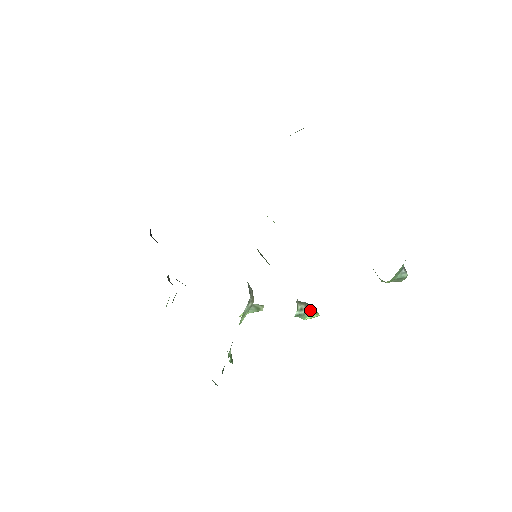
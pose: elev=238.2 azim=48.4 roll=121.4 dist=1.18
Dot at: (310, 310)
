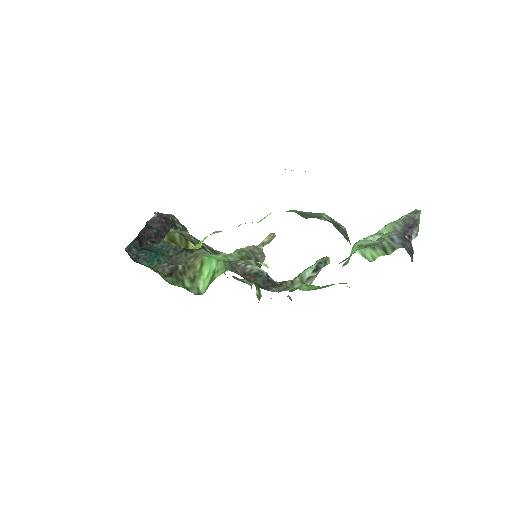
Dot at: occluded
